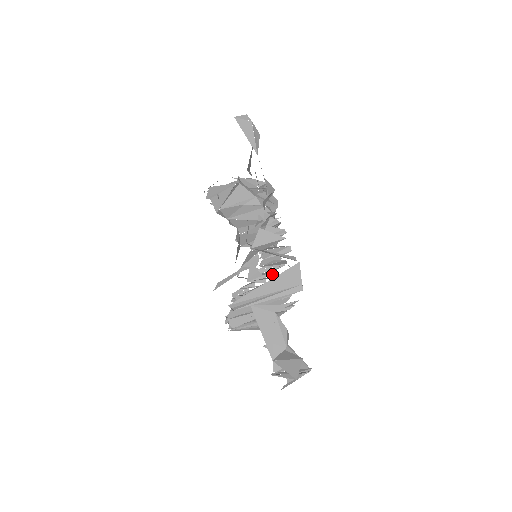
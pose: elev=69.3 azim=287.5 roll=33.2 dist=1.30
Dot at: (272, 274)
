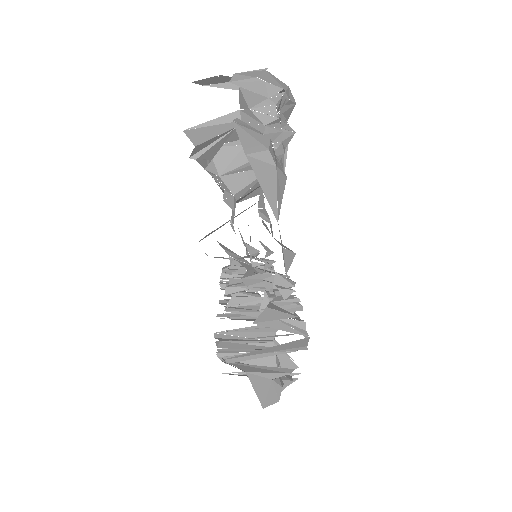
Dot at: occluded
